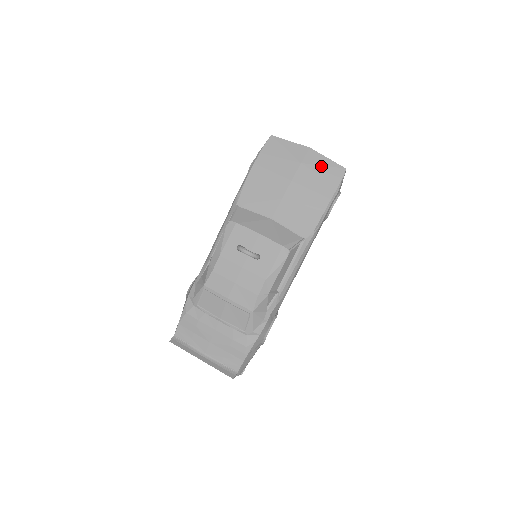
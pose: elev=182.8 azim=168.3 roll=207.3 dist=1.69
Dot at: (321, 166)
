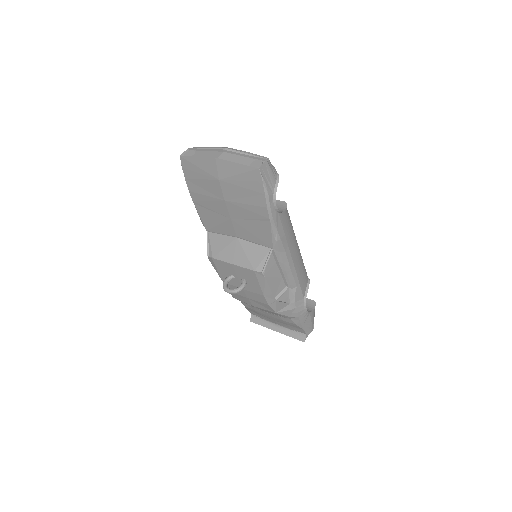
Dot at: (236, 176)
